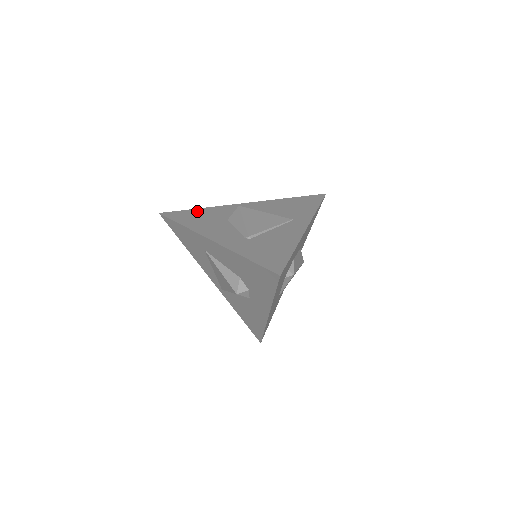
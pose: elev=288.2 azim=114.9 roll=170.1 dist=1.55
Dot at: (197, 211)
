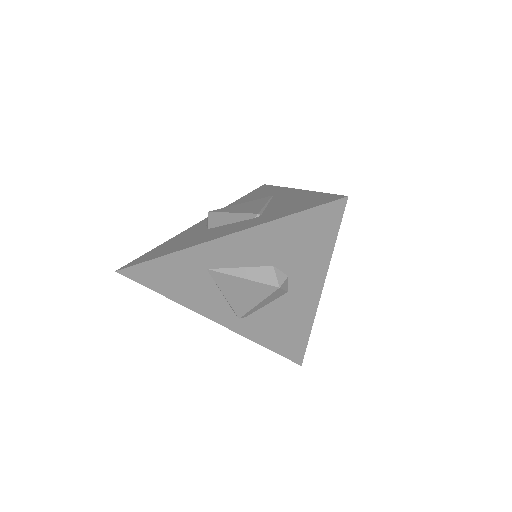
Dot at: (160, 247)
